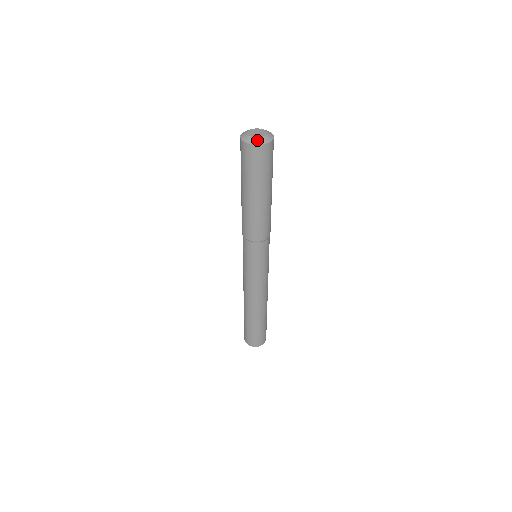
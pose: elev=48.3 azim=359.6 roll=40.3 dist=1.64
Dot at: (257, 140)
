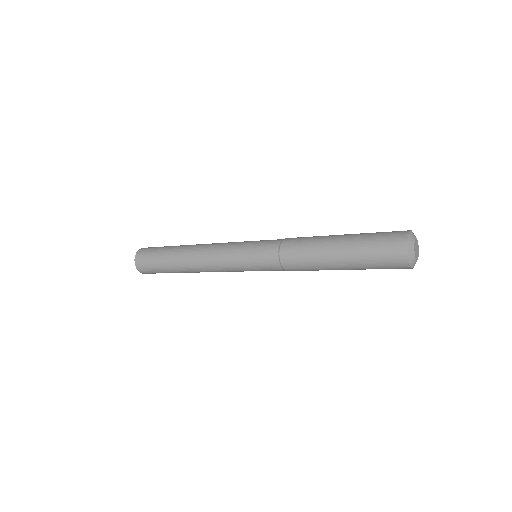
Dot at: occluded
